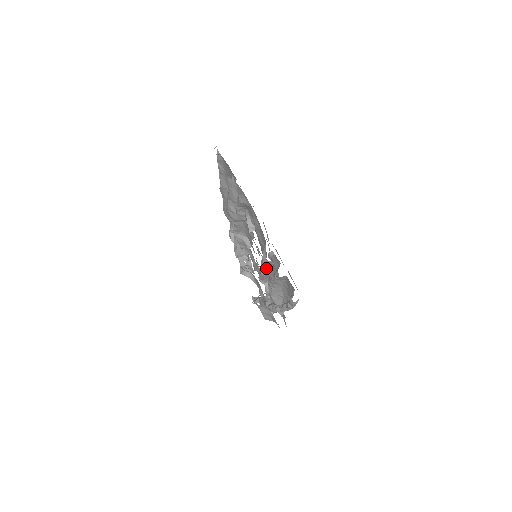
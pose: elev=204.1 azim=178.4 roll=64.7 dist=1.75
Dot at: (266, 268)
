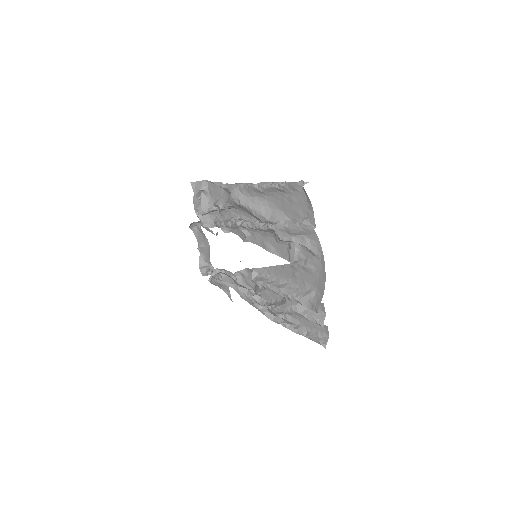
Dot at: (298, 302)
